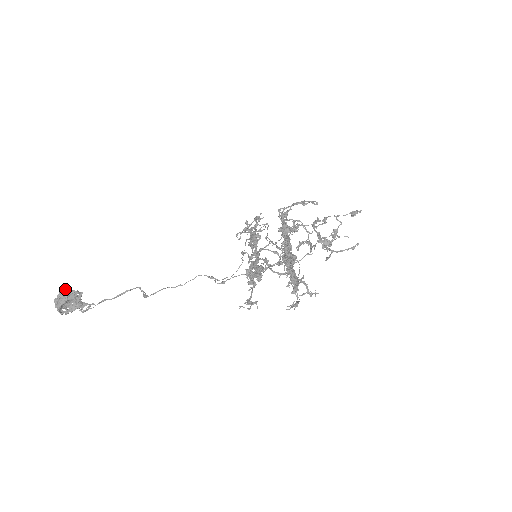
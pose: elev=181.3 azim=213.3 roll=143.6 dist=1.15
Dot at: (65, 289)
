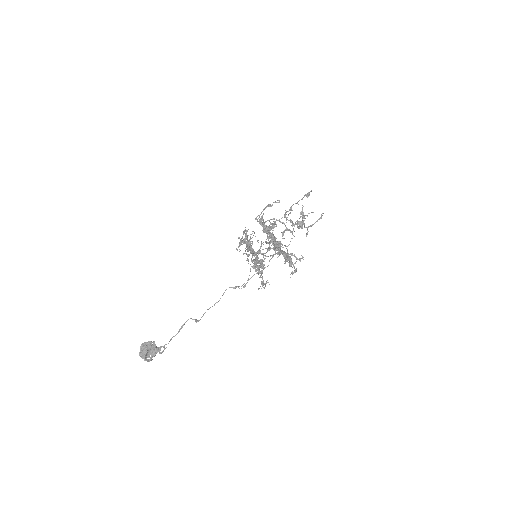
Dot at: (142, 343)
